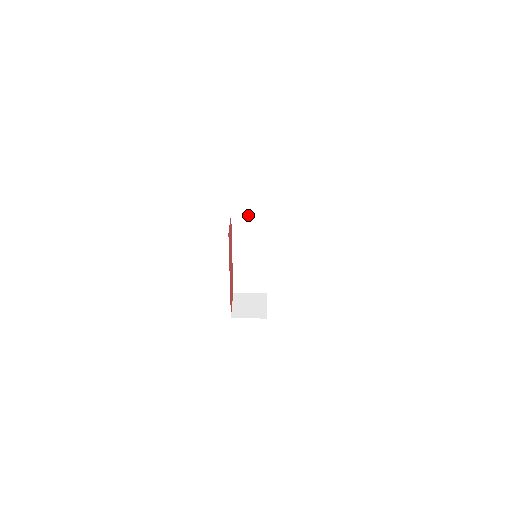
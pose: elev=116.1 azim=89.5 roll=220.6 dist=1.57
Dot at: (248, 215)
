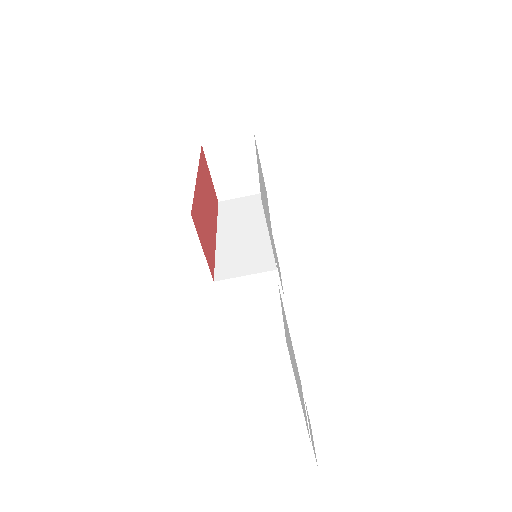
Dot at: occluded
